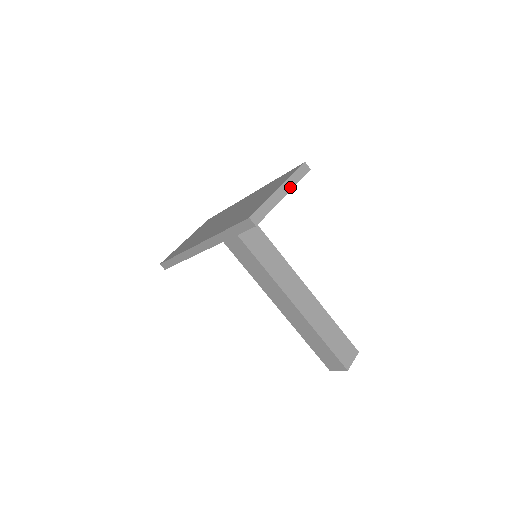
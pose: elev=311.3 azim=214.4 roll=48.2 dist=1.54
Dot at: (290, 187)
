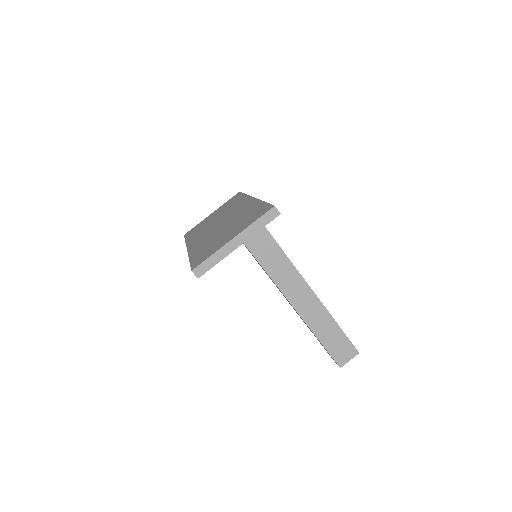
Dot at: (248, 236)
